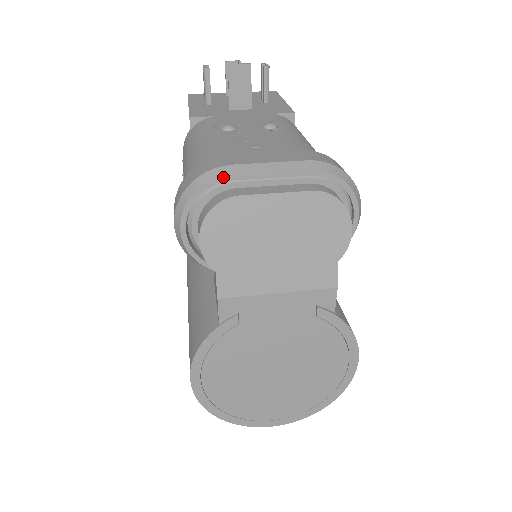
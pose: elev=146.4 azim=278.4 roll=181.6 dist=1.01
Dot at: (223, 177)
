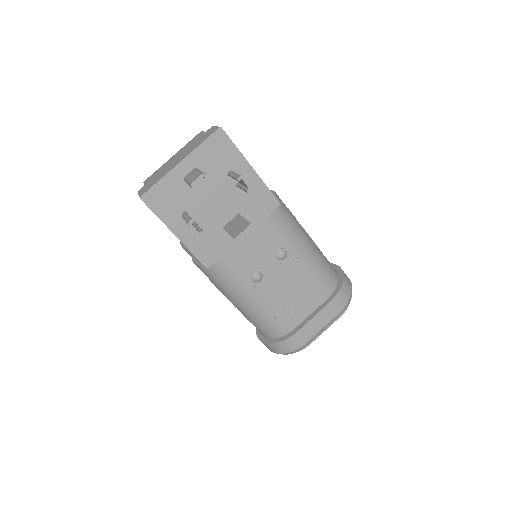
Dot at: occluded
